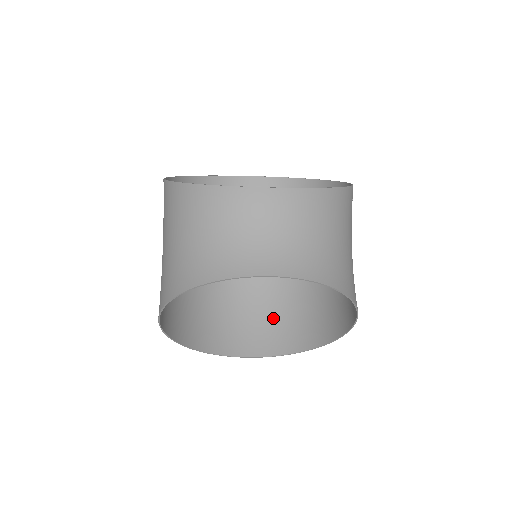
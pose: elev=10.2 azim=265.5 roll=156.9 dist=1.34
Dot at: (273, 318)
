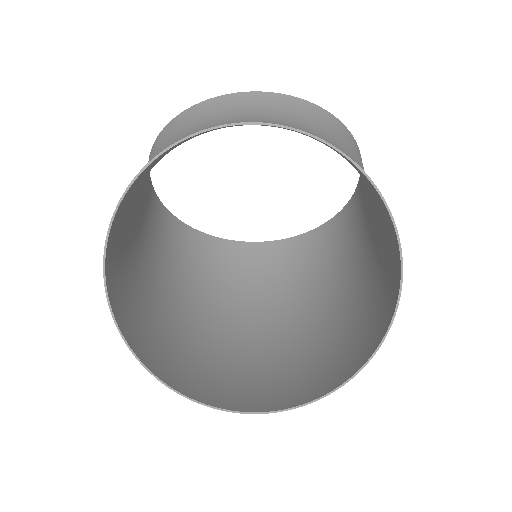
Dot at: (292, 370)
